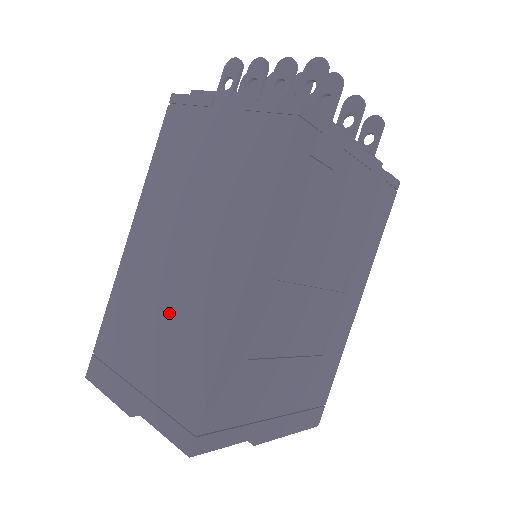
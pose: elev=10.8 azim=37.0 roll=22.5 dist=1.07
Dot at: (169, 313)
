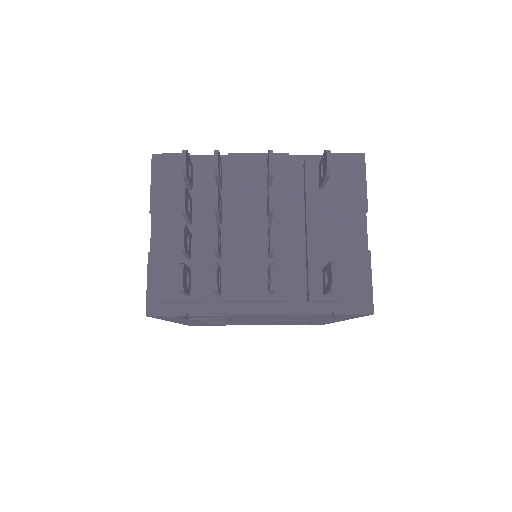
Dot at: occluded
